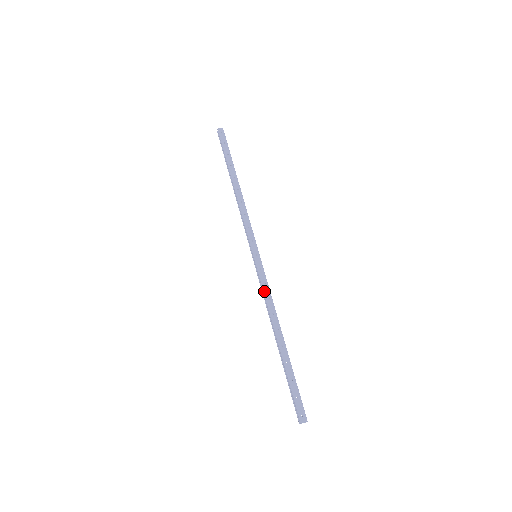
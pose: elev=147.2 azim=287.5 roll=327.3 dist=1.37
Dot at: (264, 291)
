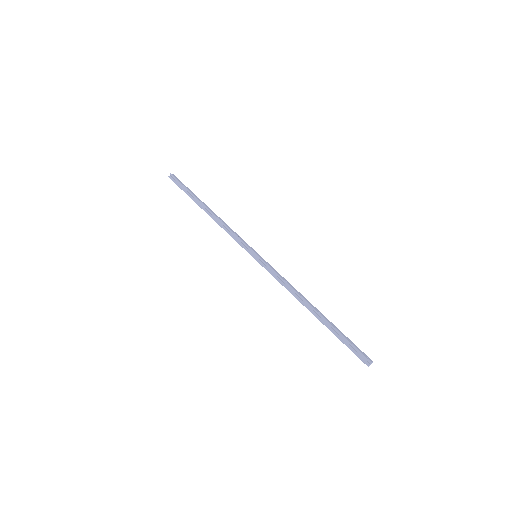
Dot at: (281, 277)
